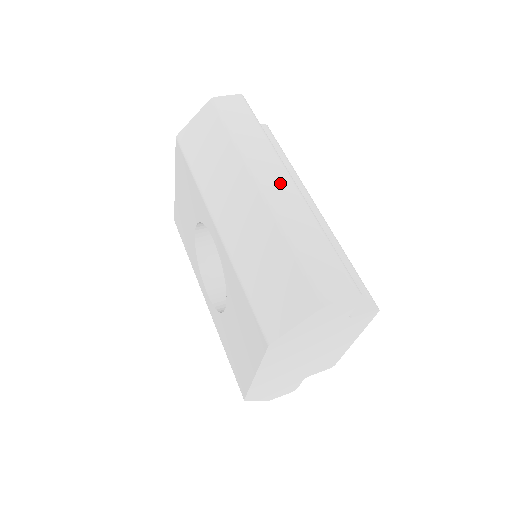
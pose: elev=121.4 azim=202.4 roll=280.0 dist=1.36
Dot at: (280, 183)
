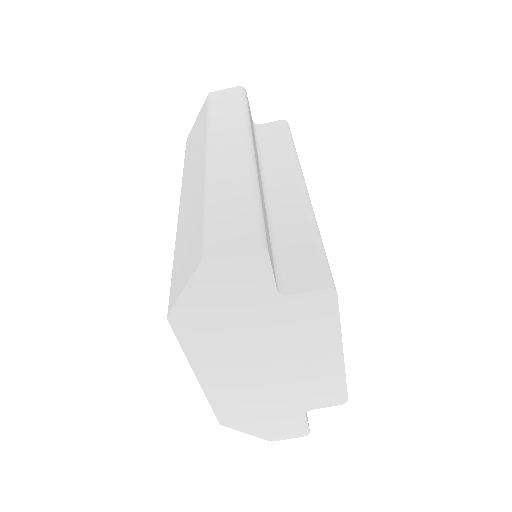
Dot at: (231, 148)
